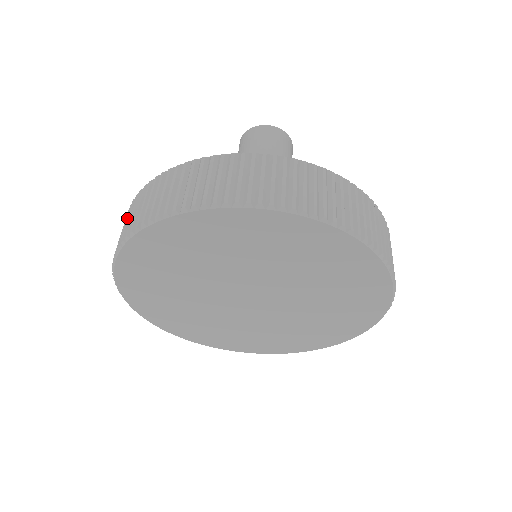
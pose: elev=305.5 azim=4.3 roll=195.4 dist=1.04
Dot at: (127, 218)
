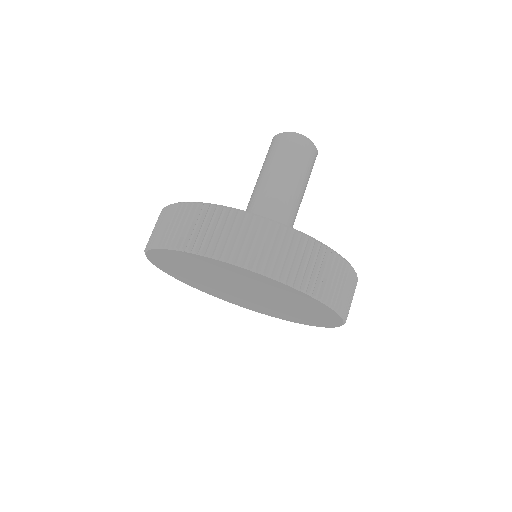
Dot at: (168, 221)
